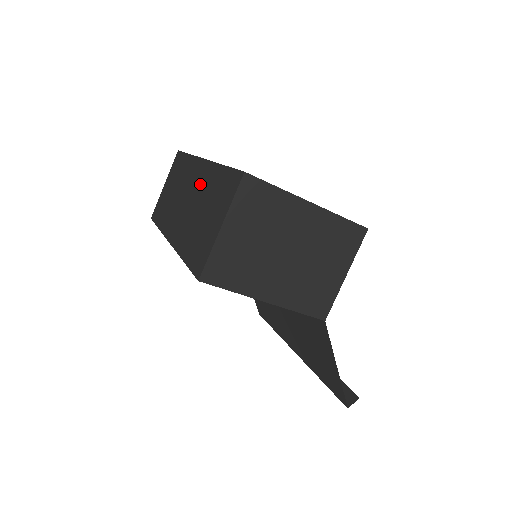
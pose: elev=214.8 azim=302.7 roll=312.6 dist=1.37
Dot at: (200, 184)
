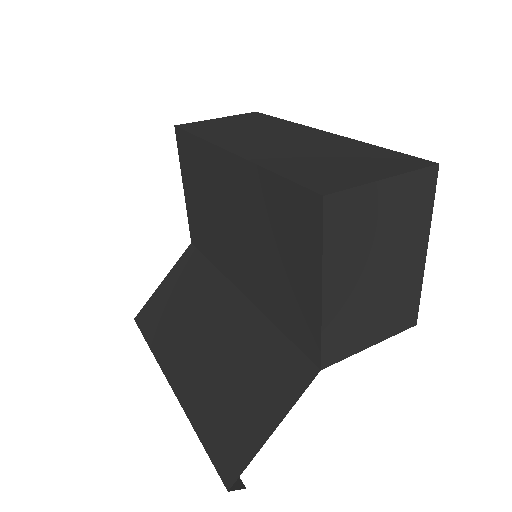
Dot at: (320, 141)
